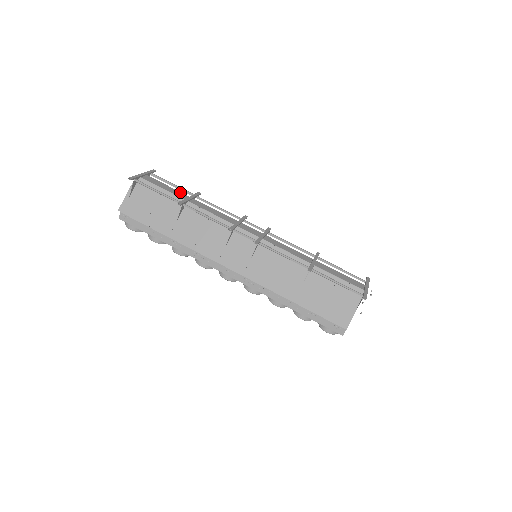
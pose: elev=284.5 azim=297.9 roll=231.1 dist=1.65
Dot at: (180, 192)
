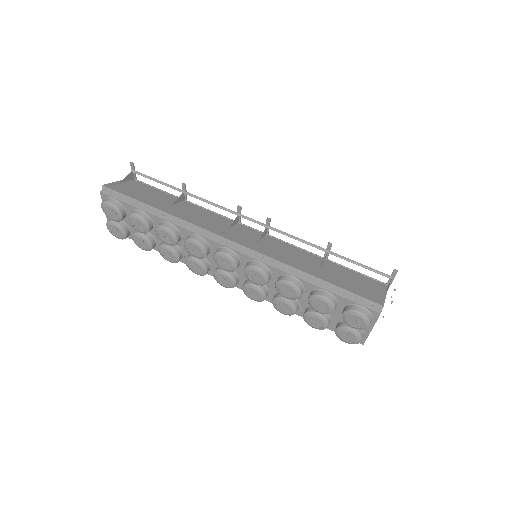
Dot at: occluded
